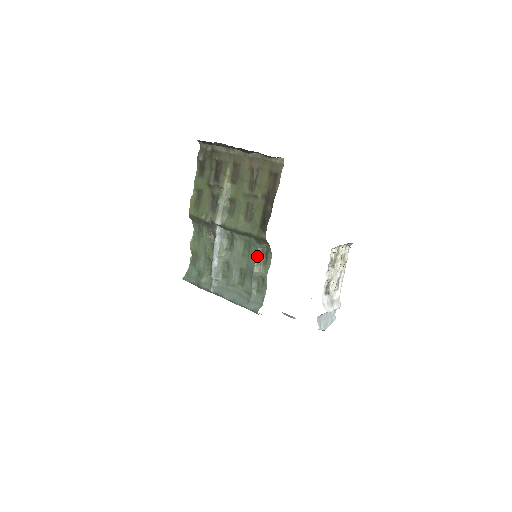
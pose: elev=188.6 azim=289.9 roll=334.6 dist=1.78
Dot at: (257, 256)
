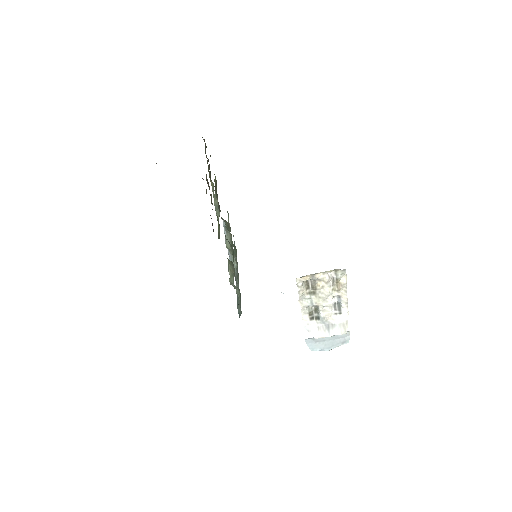
Dot at: (228, 267)
